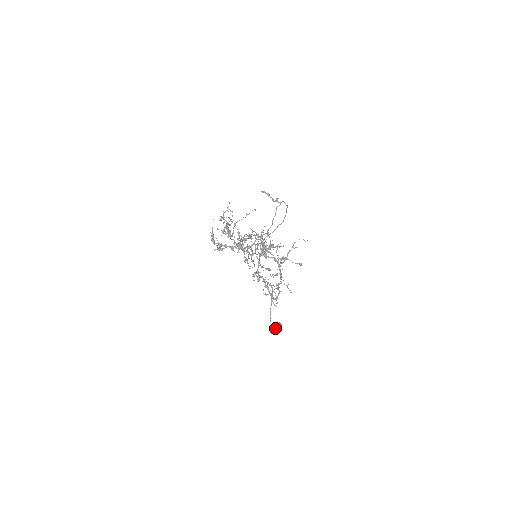
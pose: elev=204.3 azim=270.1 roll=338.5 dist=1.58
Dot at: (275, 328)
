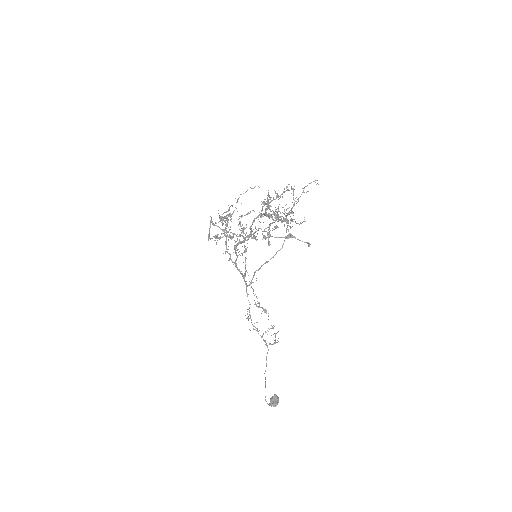
Dot at: (271, 401)
